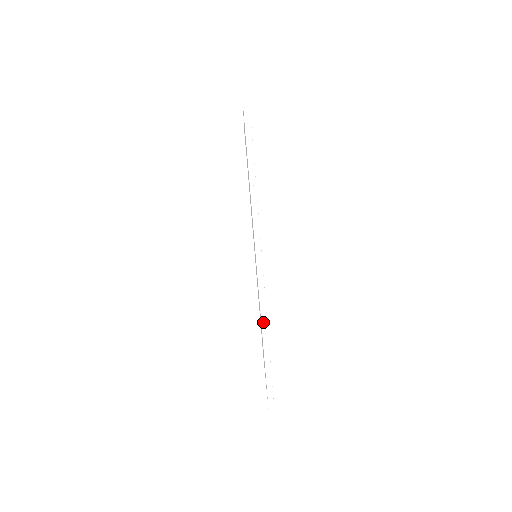
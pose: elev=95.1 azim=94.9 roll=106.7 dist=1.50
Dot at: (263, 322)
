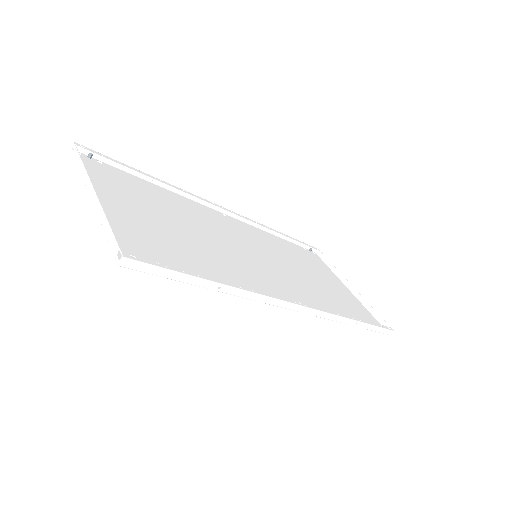
Dot at: (337, 320)
